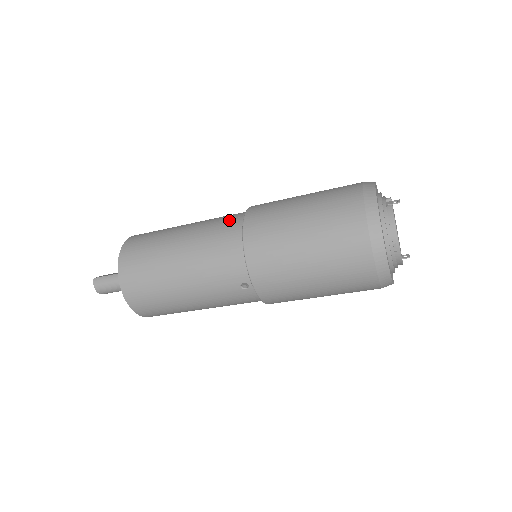
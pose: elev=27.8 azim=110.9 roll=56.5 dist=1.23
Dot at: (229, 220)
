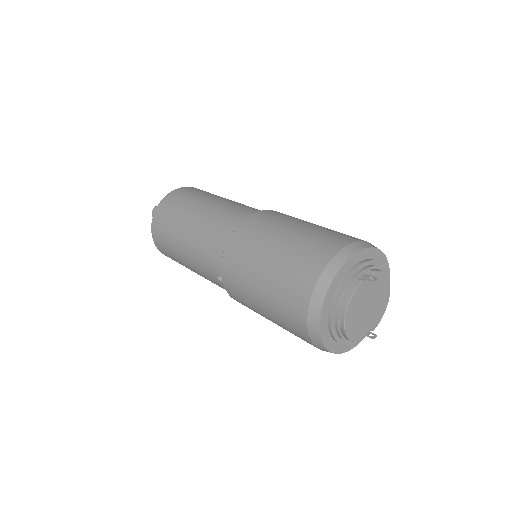
Dot at: (239, 214)
